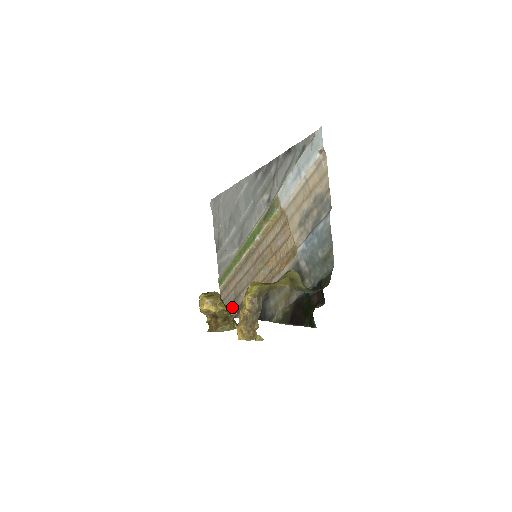
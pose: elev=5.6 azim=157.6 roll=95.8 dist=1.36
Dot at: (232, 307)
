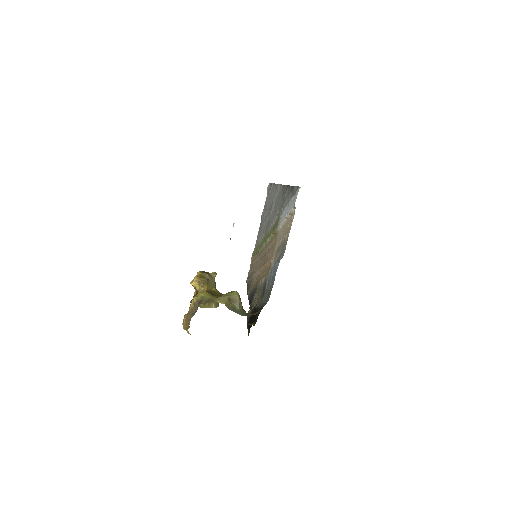
Dot at: occluded
